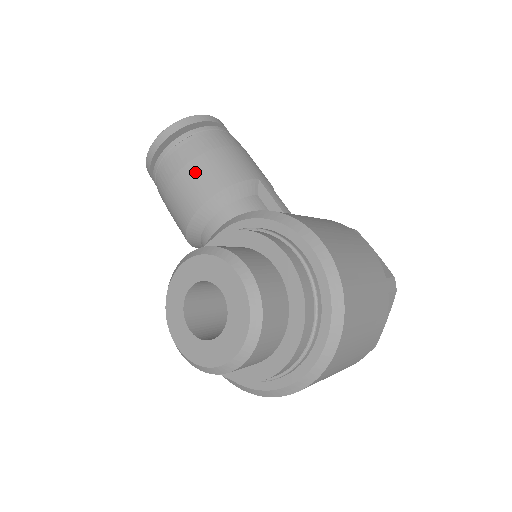
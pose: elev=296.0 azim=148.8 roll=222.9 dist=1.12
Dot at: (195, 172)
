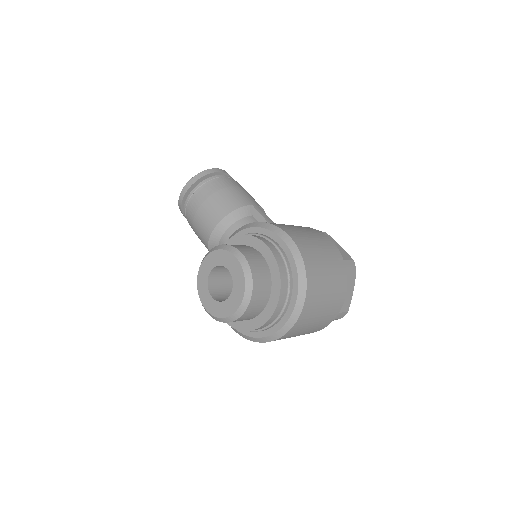
Dot at: (210, 205)
